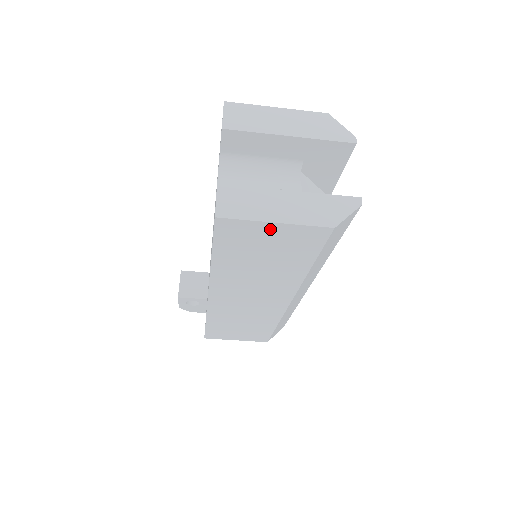
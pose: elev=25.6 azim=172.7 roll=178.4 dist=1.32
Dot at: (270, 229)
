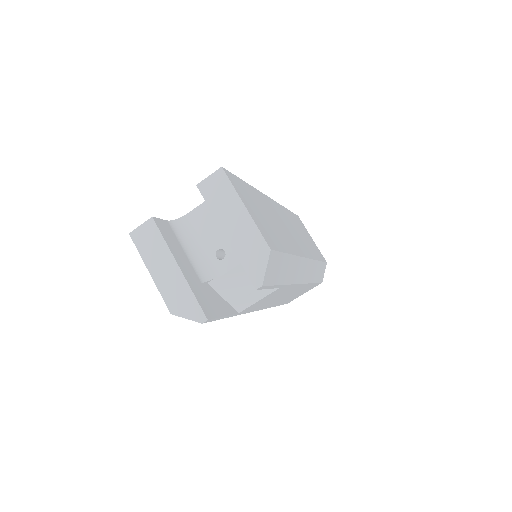
Dot at: occluded
